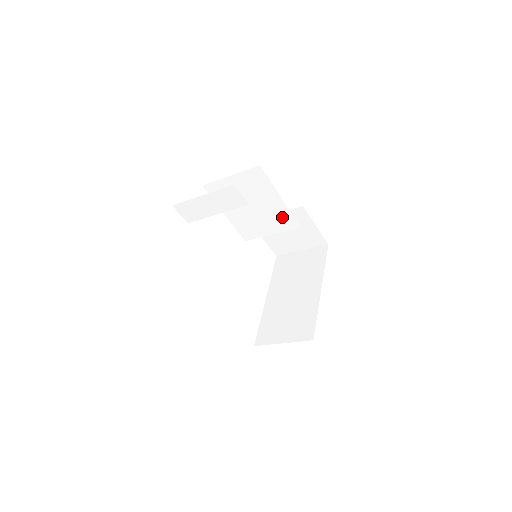
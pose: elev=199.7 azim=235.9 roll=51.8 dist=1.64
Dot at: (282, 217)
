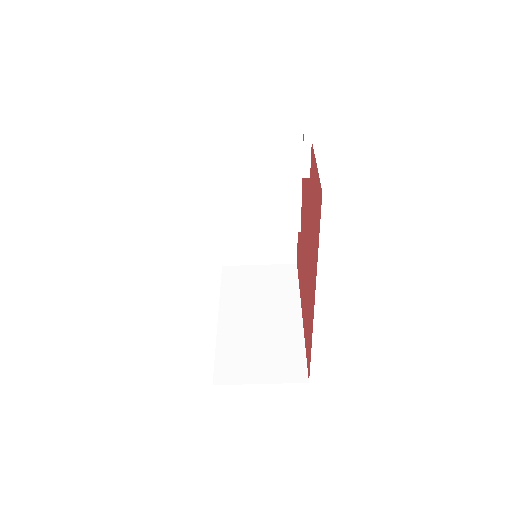
Dot at: (286, 213)
